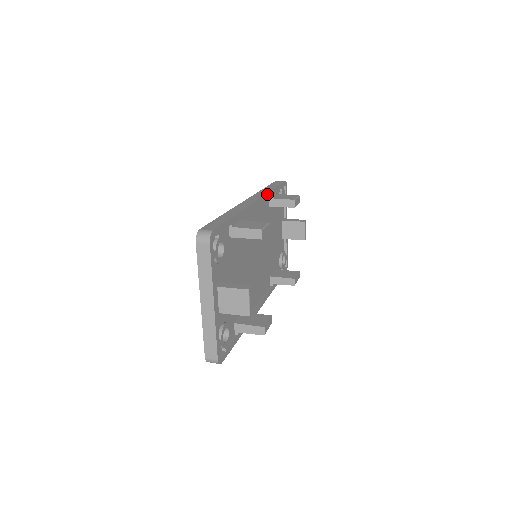
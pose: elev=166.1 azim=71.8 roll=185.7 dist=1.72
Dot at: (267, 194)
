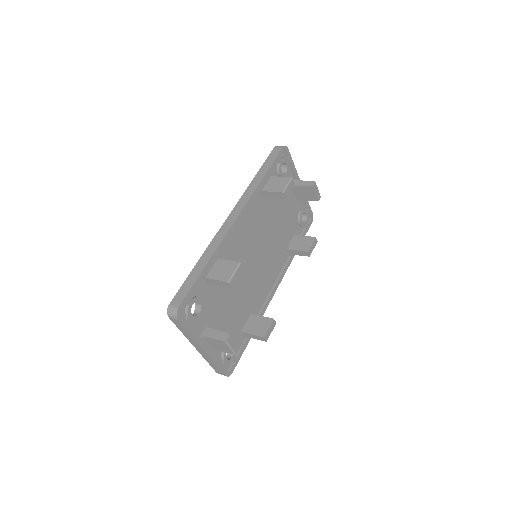
Dot at: (253, 194)
